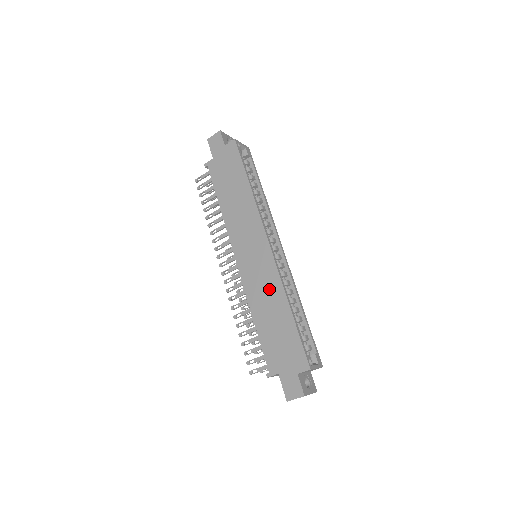
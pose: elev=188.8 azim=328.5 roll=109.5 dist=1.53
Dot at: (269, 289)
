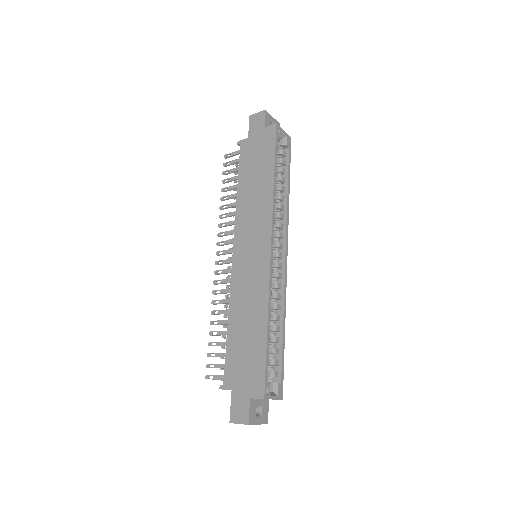
Dot at: (254, 296)
